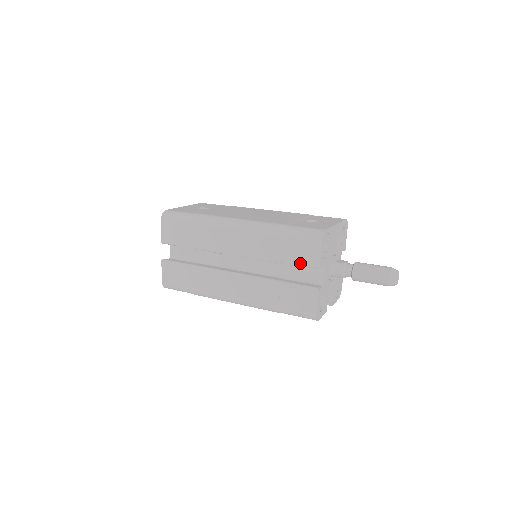
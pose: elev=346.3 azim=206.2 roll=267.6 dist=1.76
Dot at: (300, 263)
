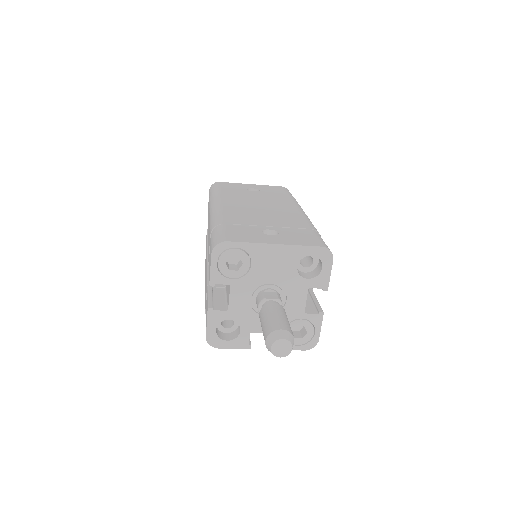
Dot at: occluded
